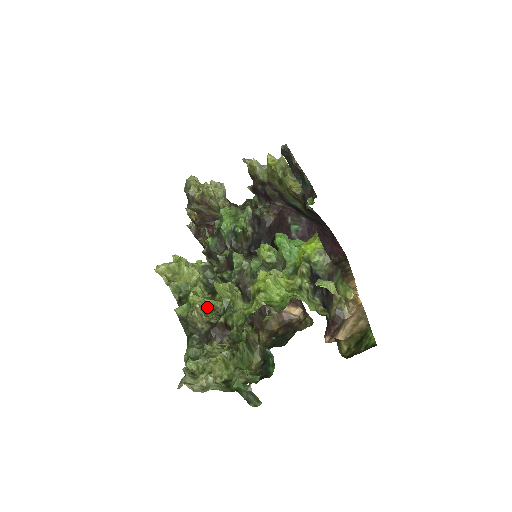
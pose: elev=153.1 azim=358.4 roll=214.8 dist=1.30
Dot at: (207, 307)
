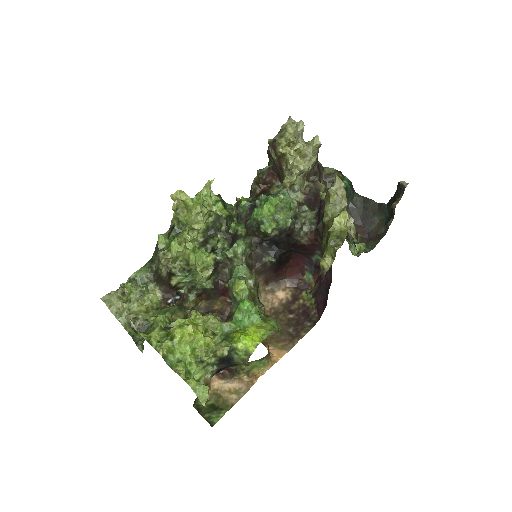
Dot at: (183, 255)
